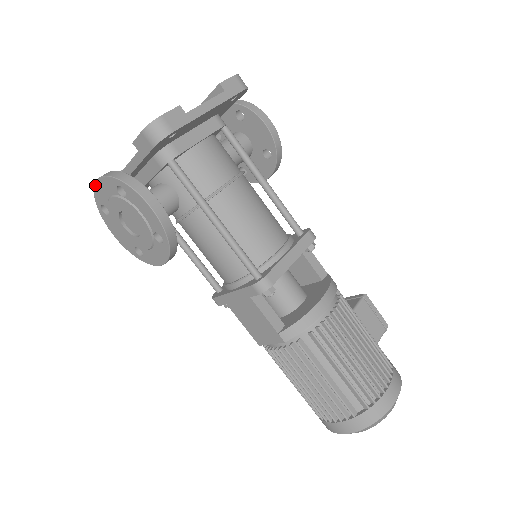
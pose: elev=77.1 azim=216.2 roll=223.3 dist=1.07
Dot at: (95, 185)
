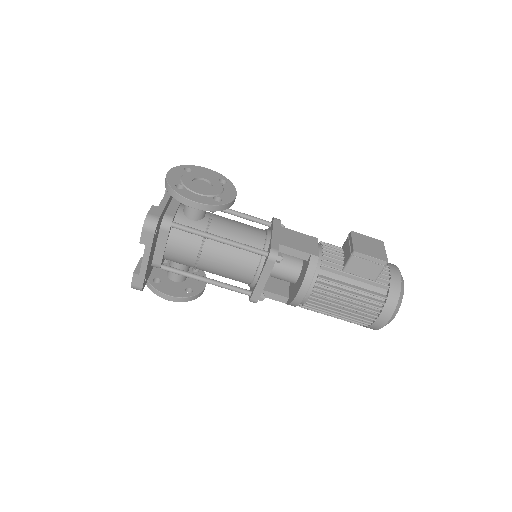
Dot at: occluded
